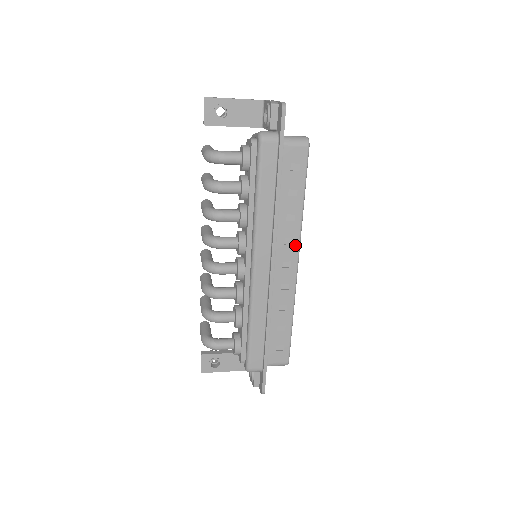
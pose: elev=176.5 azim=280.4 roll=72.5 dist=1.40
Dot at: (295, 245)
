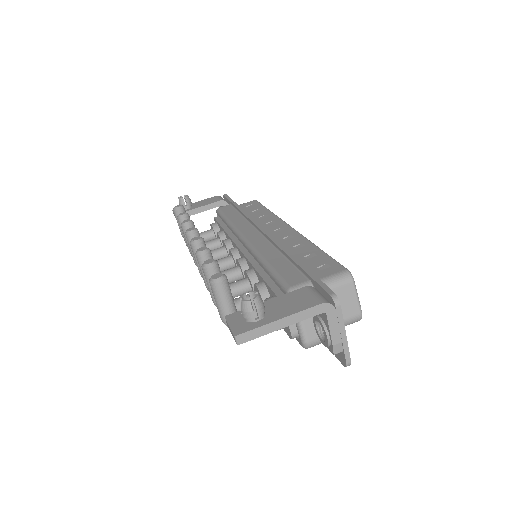
Dot at: occluded
